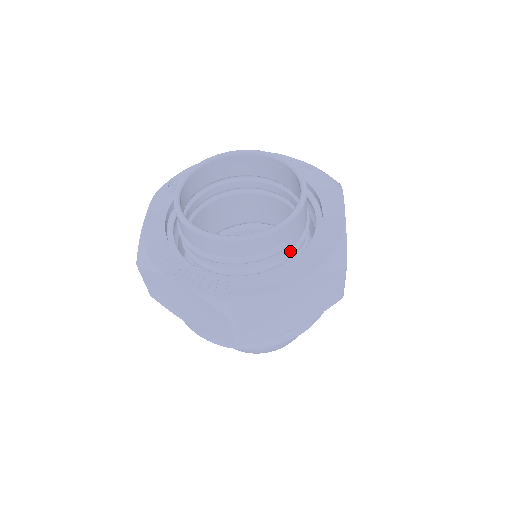
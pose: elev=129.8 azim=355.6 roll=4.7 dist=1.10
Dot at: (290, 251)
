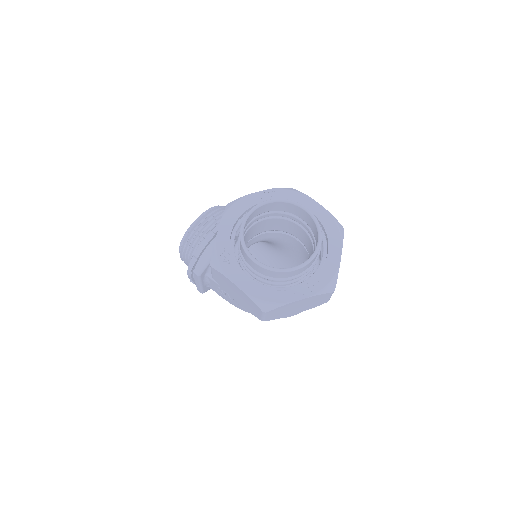
Dot at: occluded
